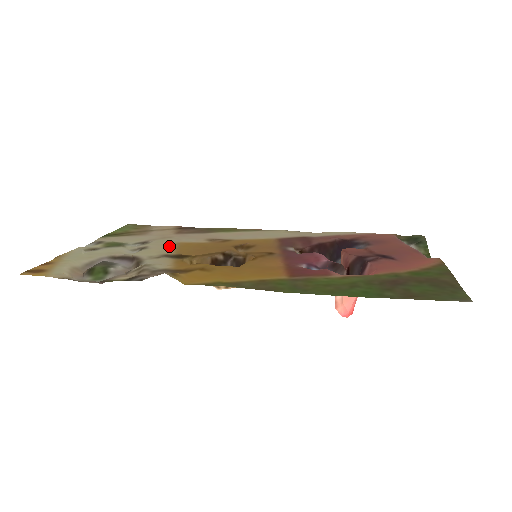
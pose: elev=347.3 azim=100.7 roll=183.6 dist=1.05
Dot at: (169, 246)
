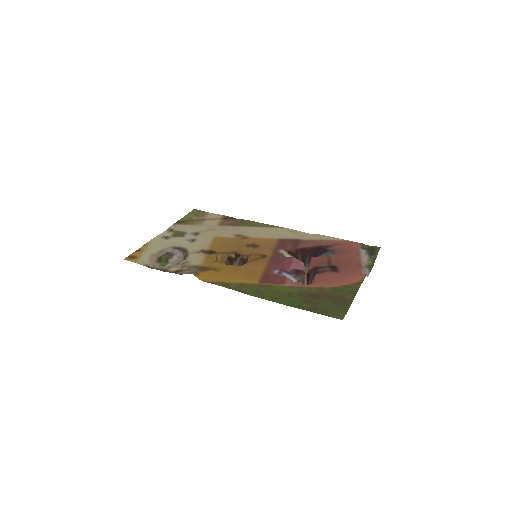
Dot at: (209, 240)
